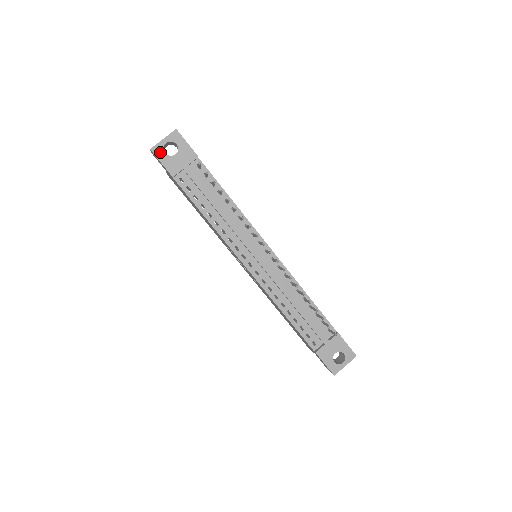
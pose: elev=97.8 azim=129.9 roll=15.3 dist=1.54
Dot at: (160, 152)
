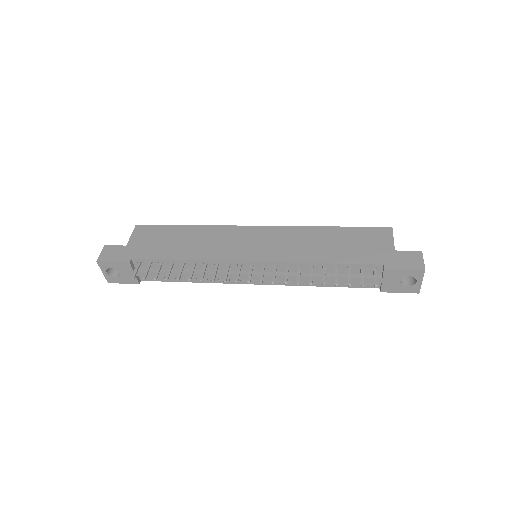
Dot at: (113, 279)
